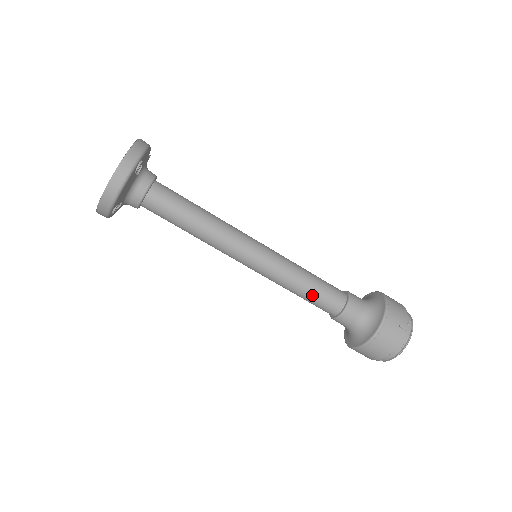
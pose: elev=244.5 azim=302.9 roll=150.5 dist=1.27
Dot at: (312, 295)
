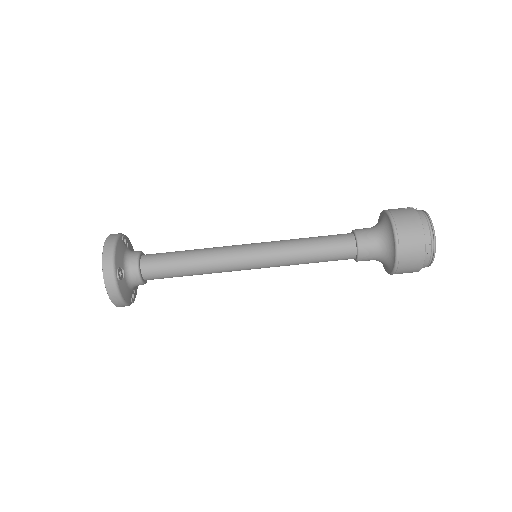
Dot at: (320, 243)
